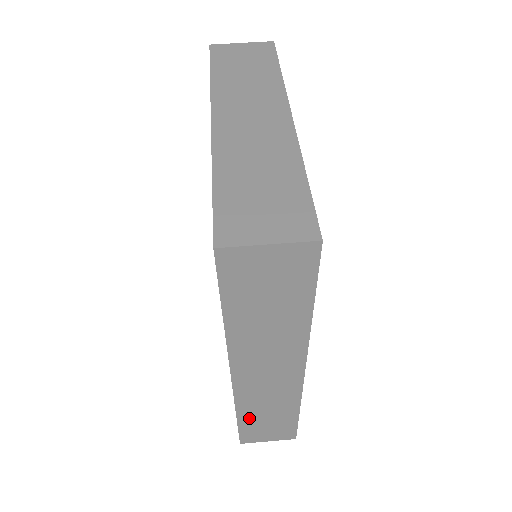
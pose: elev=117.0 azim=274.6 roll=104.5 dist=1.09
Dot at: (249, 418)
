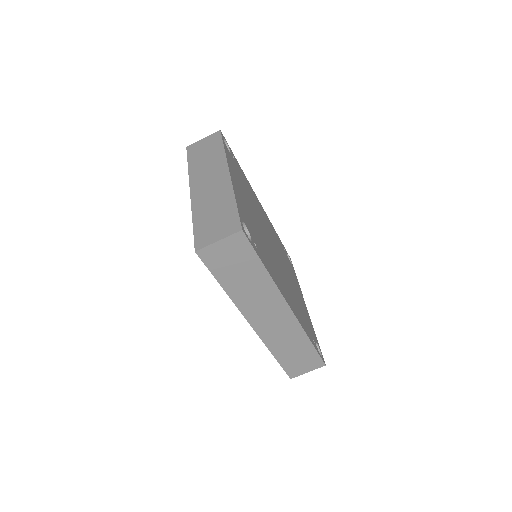
Dot at: (282, 355)
